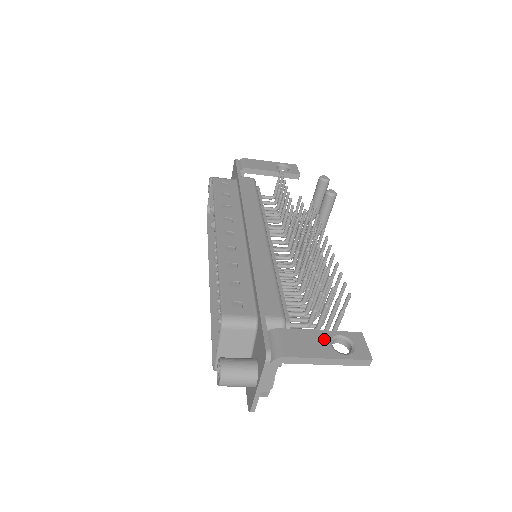
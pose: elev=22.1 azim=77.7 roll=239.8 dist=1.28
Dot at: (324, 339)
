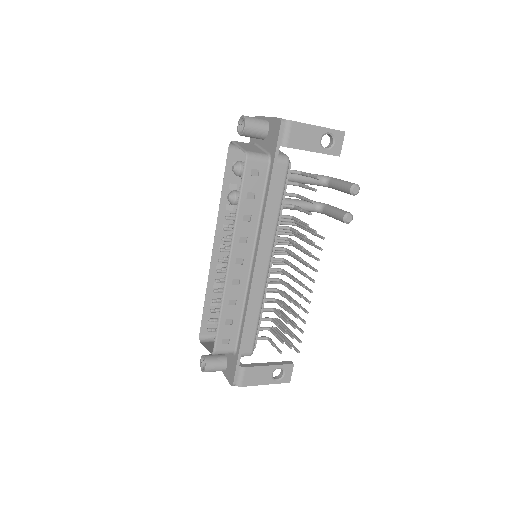
Dot at: (269, 372)
